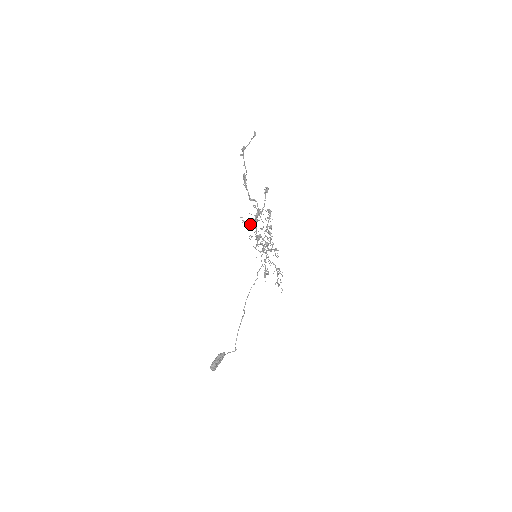
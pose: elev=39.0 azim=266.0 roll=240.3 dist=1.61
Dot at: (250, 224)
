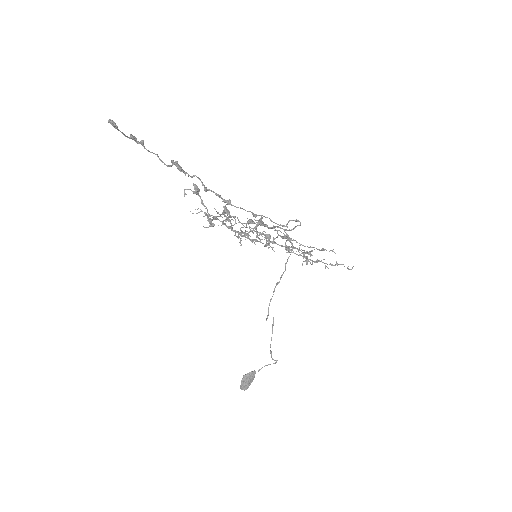
Dot at: occluded
